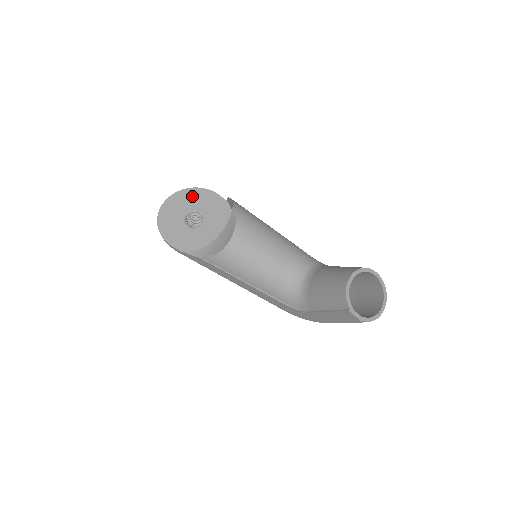
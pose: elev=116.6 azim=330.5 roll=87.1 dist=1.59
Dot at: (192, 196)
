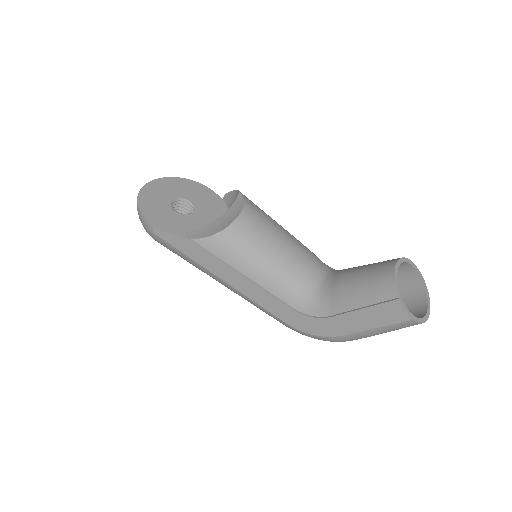
Dot at: (183, 185)
